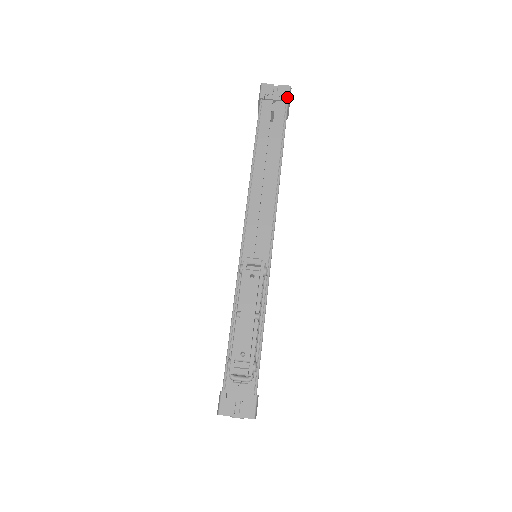
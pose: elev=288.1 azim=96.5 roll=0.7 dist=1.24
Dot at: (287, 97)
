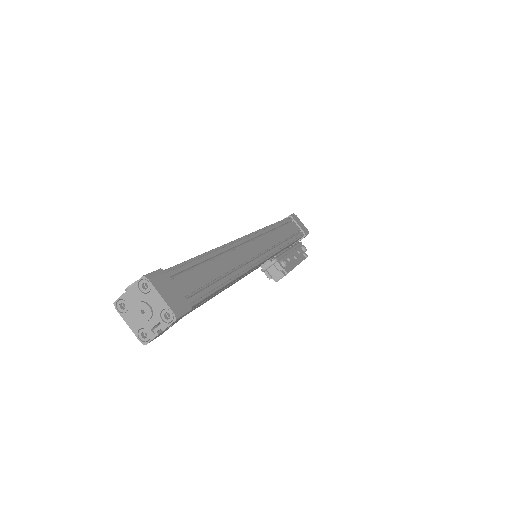
Dot at: occluded
